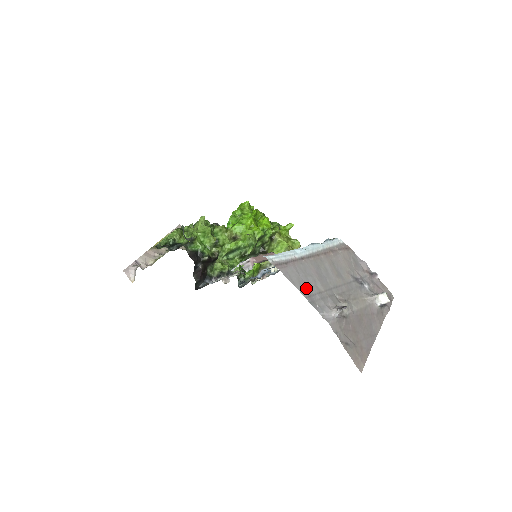
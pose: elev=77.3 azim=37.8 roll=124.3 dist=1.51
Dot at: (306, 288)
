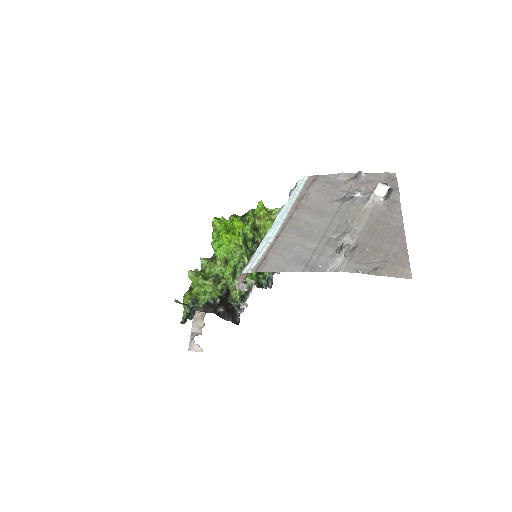
Dot at: (298, 261)
